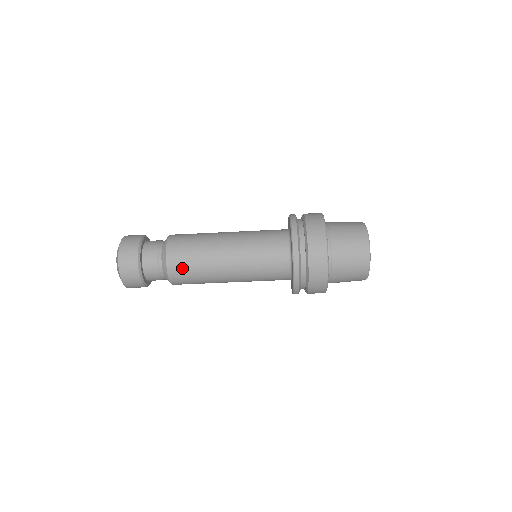
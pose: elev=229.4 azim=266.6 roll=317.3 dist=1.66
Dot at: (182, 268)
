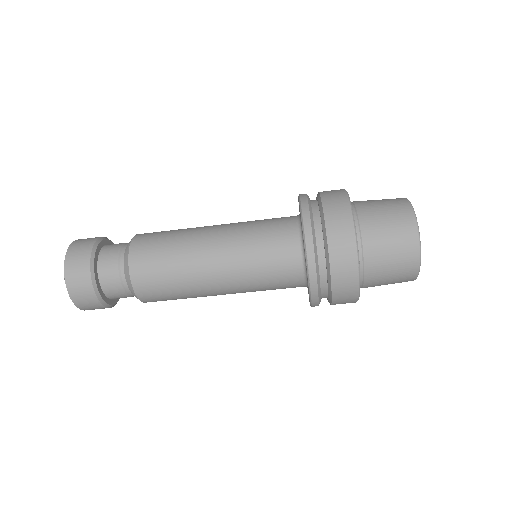
Dot at: (162, 300)
